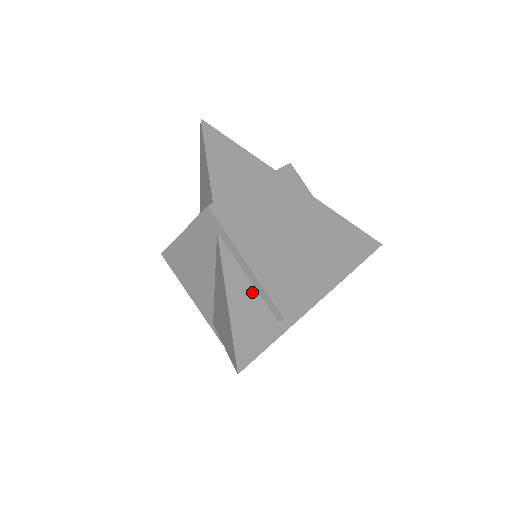
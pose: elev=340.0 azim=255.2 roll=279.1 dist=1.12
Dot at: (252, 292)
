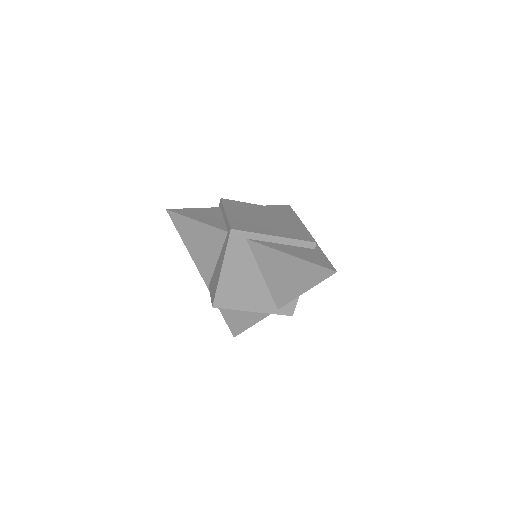
Dot at: (291, 247)
